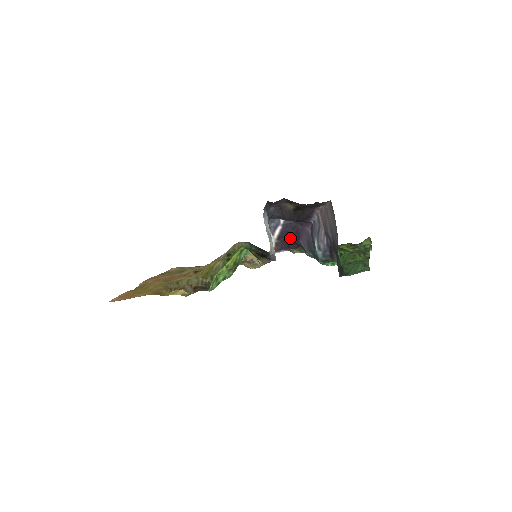
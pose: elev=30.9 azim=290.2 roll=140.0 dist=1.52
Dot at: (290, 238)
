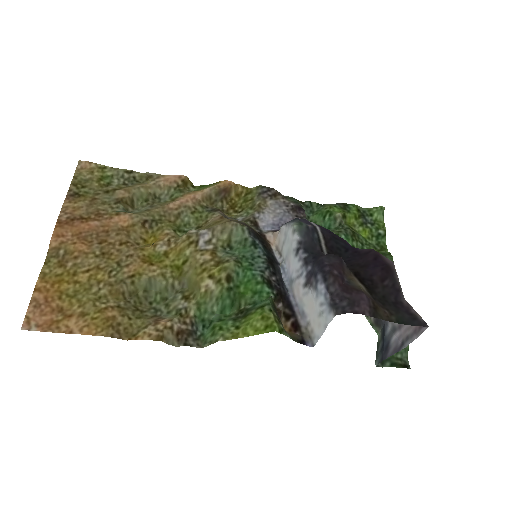
Dot at: occluded
